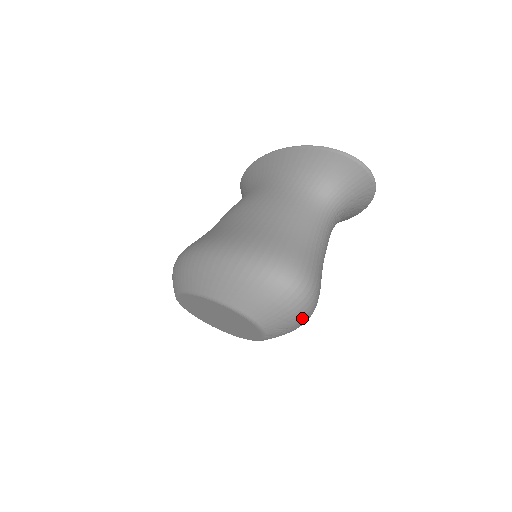
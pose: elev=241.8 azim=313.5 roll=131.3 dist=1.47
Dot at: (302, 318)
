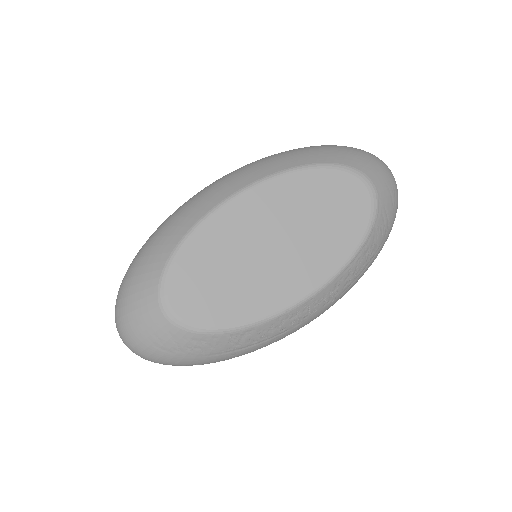
Dot at: (395, 213)
